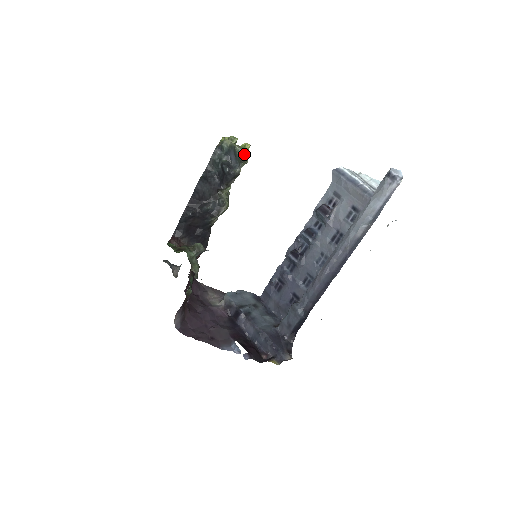
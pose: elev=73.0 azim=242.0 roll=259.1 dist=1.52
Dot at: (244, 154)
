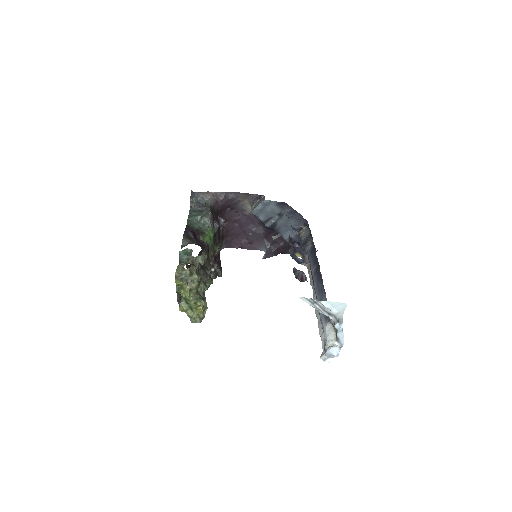
Dot at: (201, 319)
